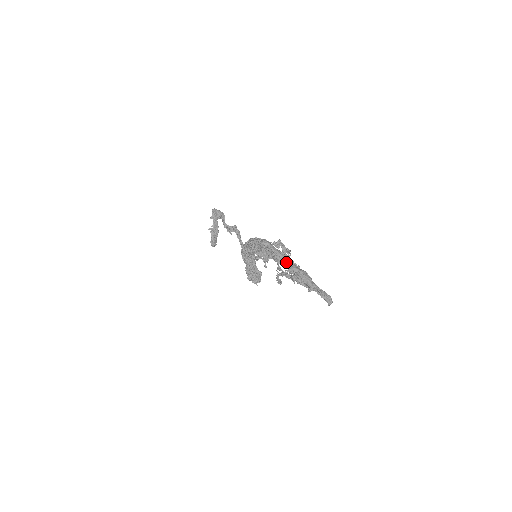
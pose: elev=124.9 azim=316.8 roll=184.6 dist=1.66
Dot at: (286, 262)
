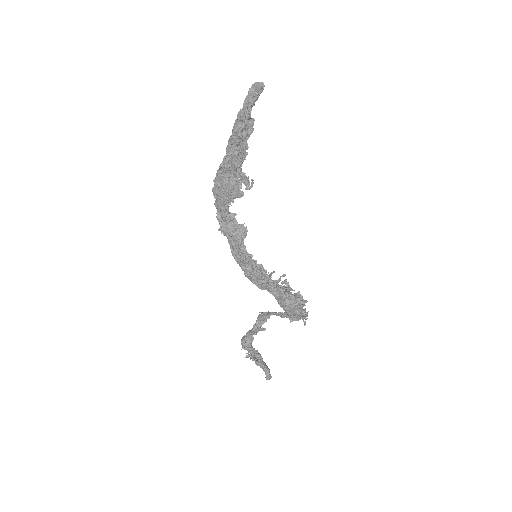
Dot at: occluded
